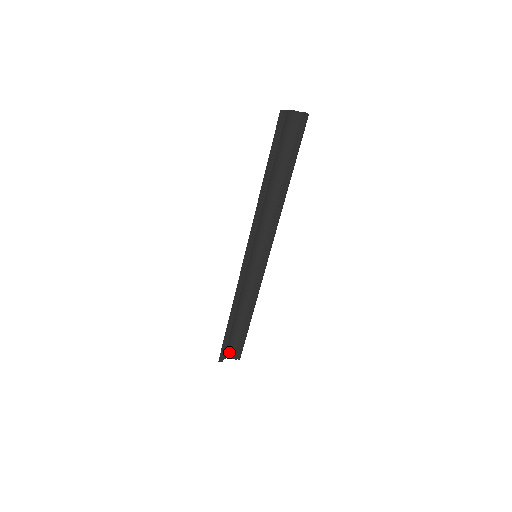
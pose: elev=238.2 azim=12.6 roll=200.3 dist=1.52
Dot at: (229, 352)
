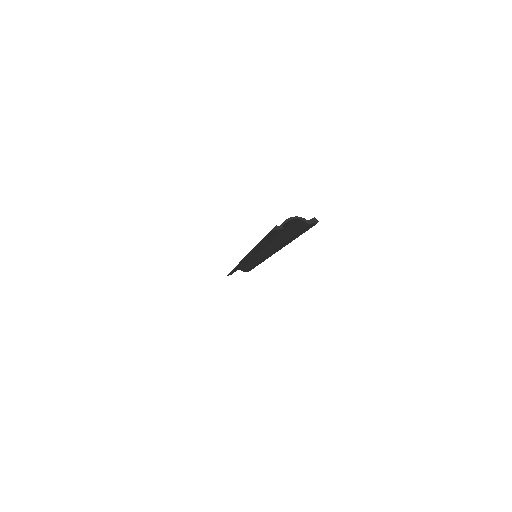
Dot at: (238, 269)
